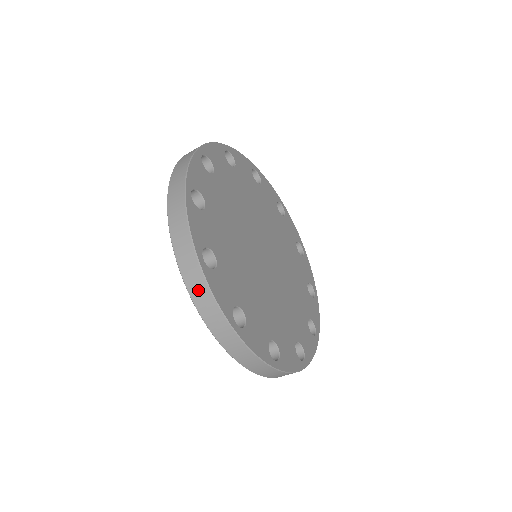
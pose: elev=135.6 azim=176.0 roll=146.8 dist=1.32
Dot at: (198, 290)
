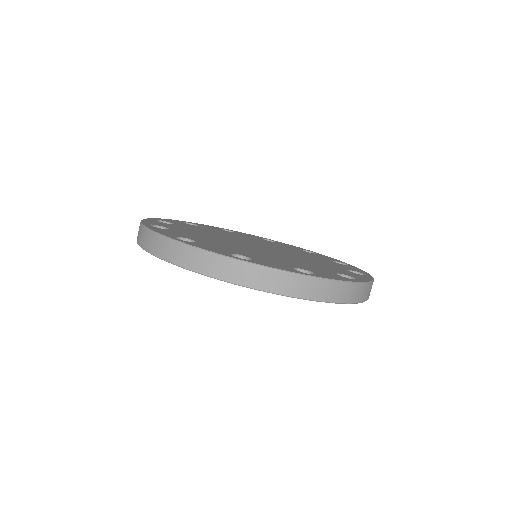
Dot at: (261, 279)
